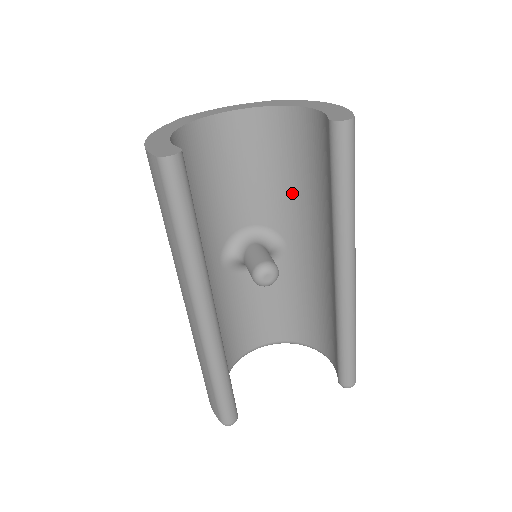
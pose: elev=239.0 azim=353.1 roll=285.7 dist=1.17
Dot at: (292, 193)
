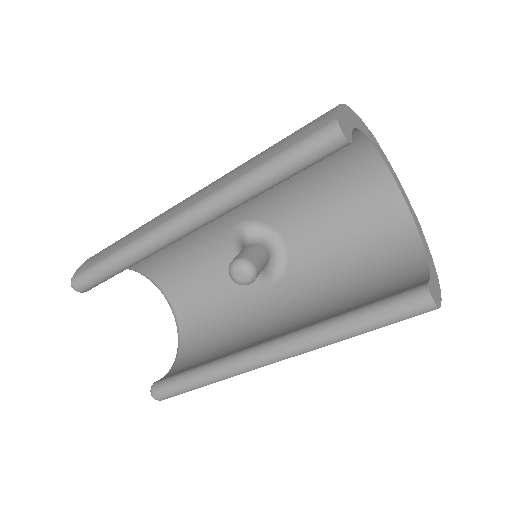
Dot at: (332, 271)
